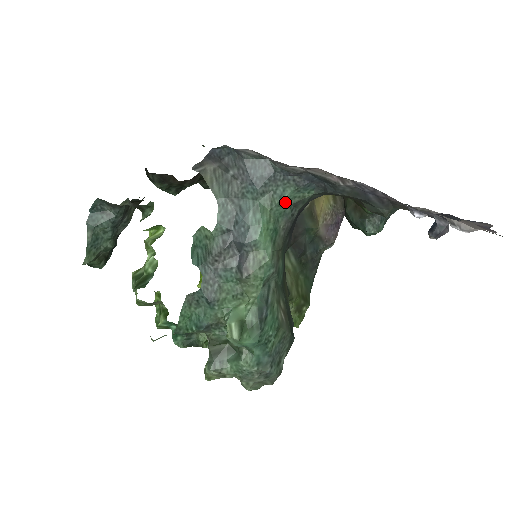
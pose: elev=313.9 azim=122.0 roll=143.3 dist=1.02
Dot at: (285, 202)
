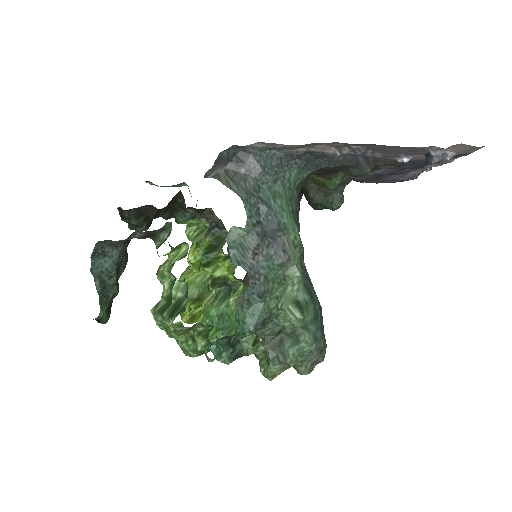
Dot at: (292, 185)
